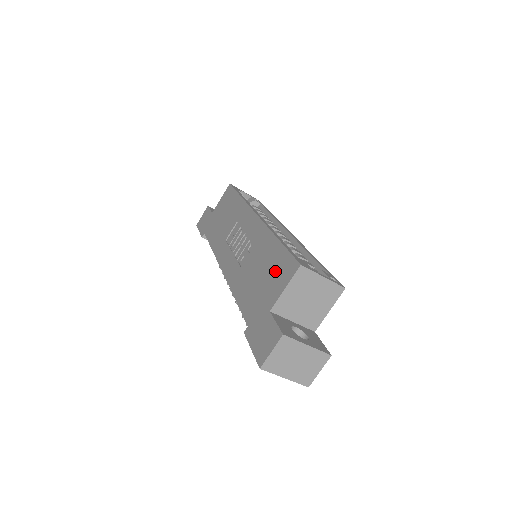
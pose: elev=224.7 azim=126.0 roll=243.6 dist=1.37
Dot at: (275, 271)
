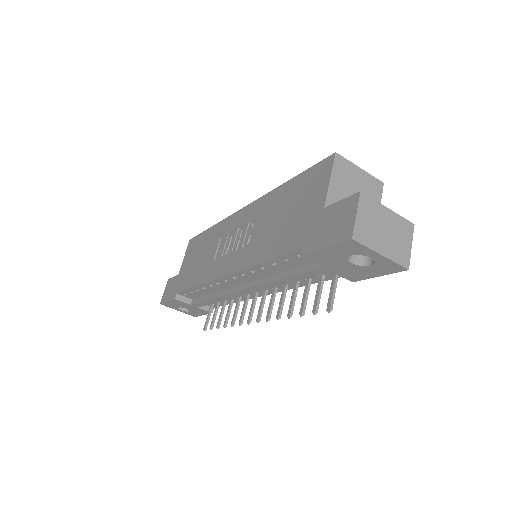
Dot at: (305, 190)
